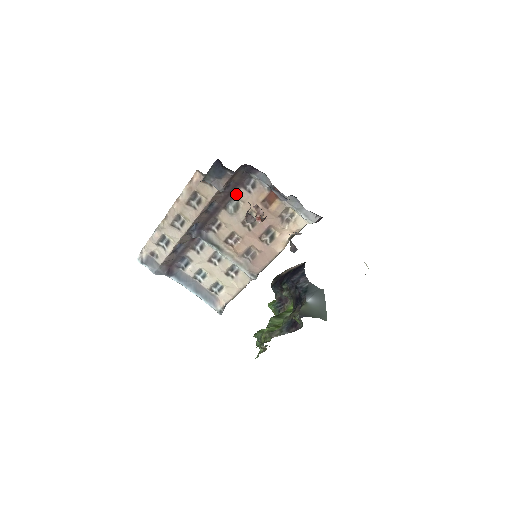
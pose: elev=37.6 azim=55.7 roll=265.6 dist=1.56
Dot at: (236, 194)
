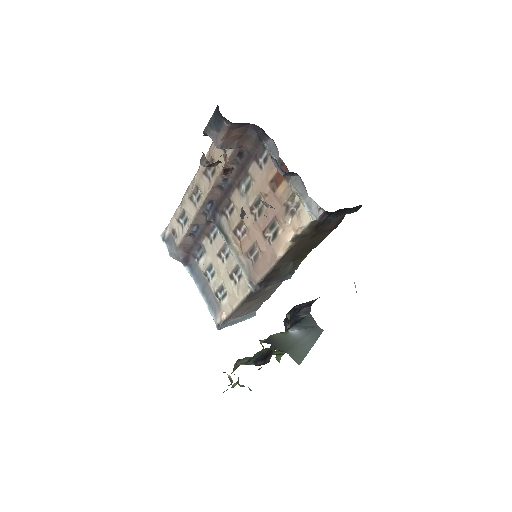
Dot at: (249, 169)
